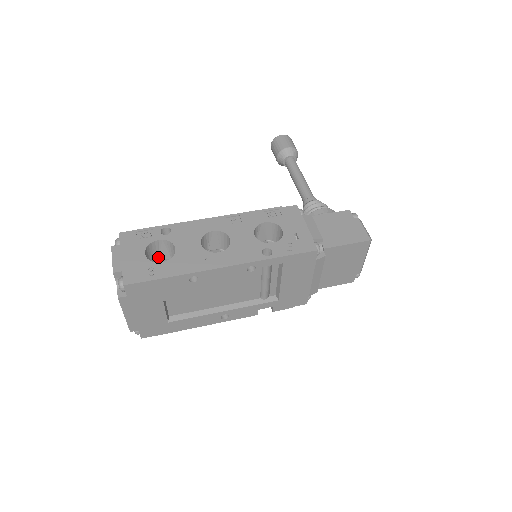
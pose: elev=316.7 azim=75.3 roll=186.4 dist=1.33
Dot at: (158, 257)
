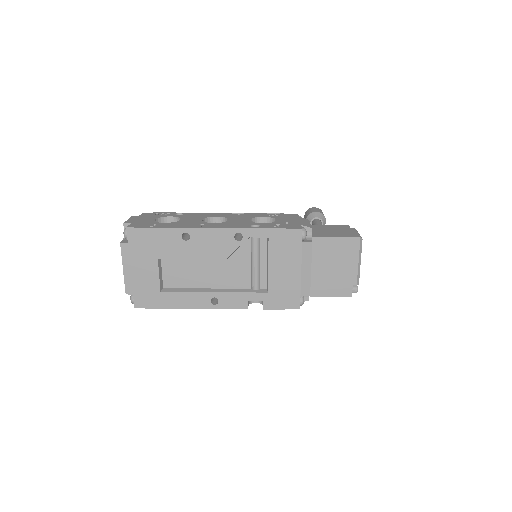
Dot at: occluded
